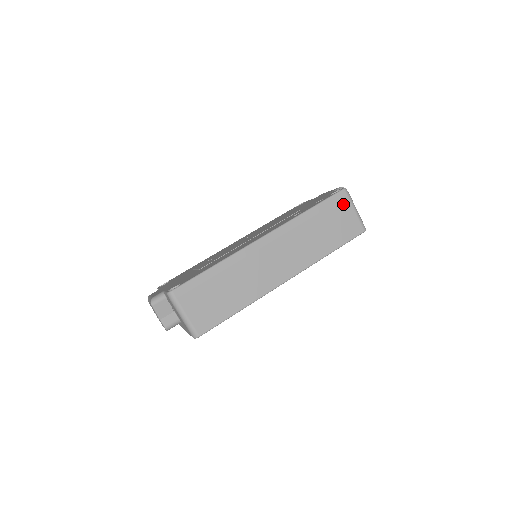
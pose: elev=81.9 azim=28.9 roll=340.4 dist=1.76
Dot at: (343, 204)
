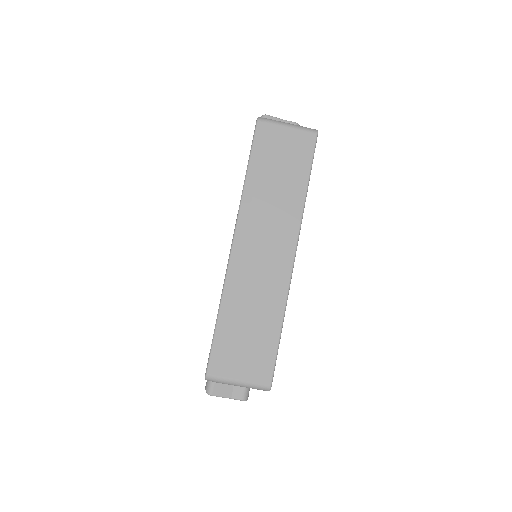
Dot at: (271, 134)
